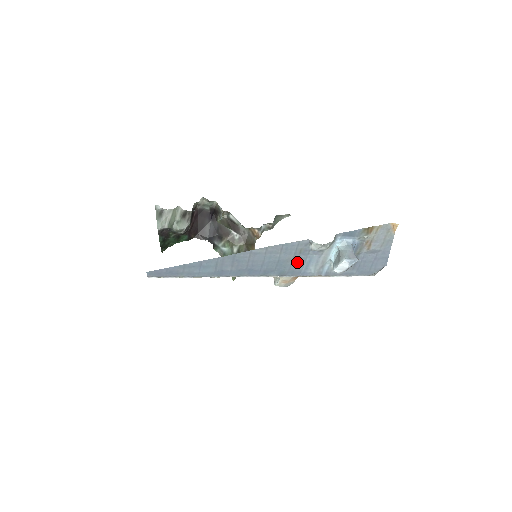
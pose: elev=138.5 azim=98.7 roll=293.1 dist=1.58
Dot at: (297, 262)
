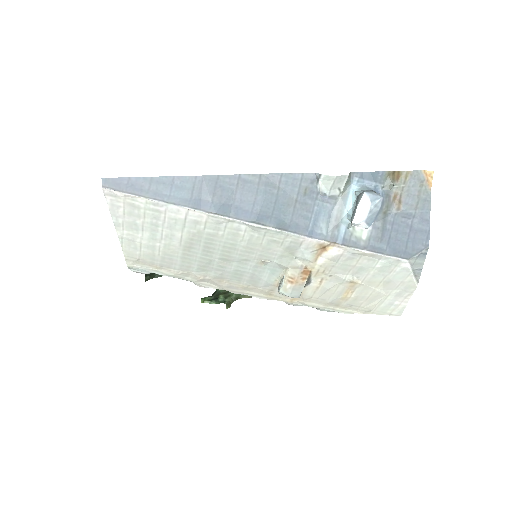
Dot at: (302, 210)
